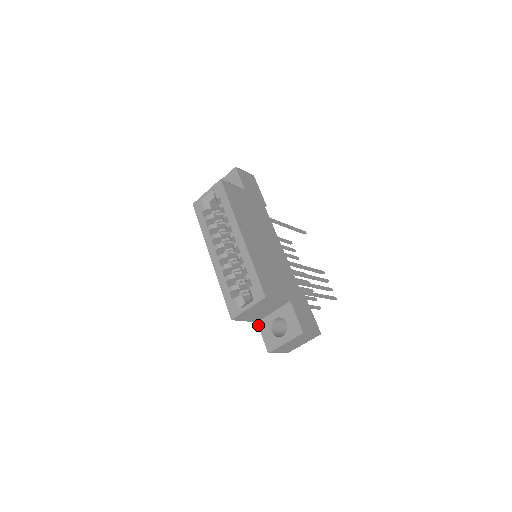
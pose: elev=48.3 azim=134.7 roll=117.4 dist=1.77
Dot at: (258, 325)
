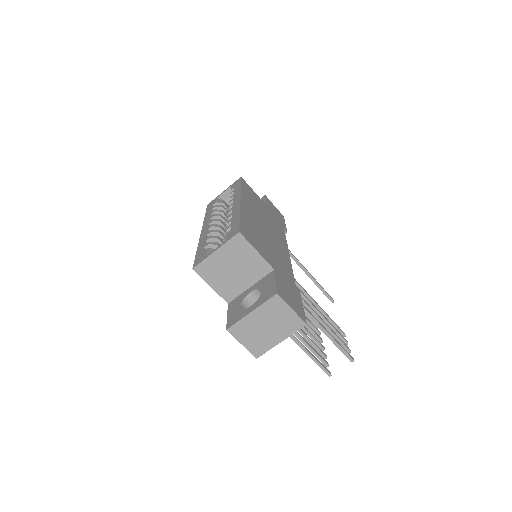
Dot at: (228, 305)
